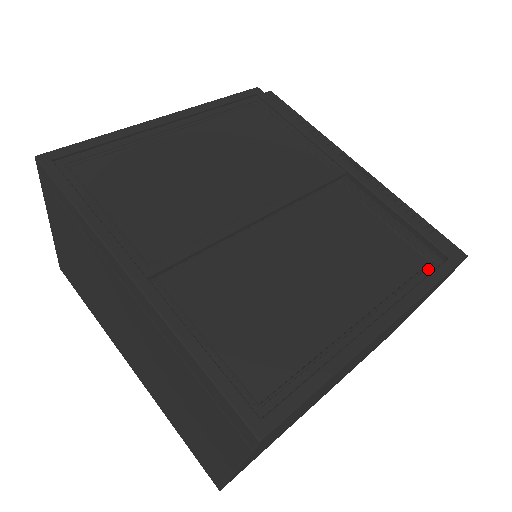
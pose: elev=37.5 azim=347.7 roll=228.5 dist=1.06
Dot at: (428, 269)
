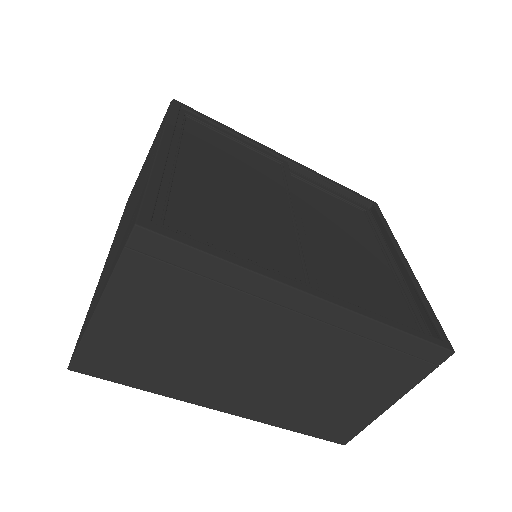
Dot at: (369, 216)
